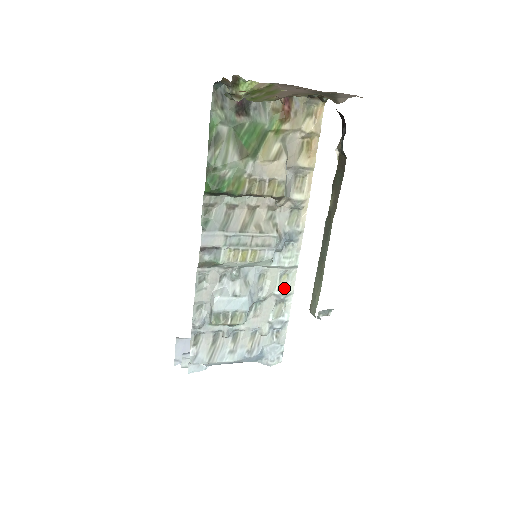
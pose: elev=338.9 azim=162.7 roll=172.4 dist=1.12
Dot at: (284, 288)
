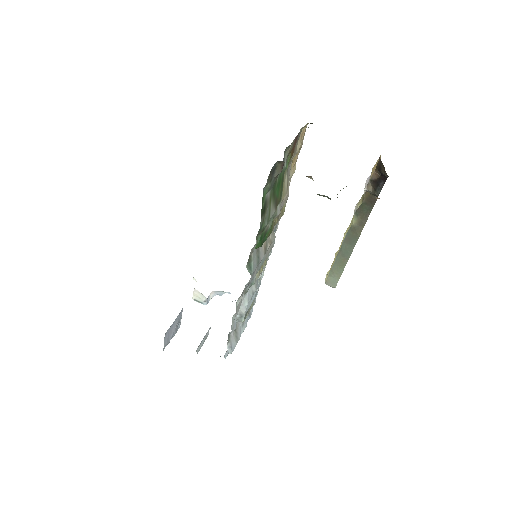
Dot at: occluded
